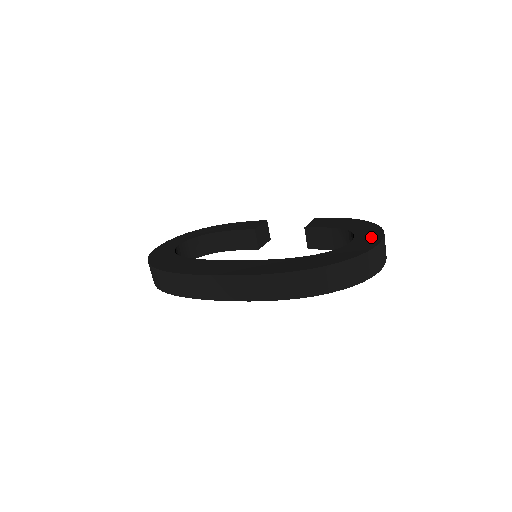
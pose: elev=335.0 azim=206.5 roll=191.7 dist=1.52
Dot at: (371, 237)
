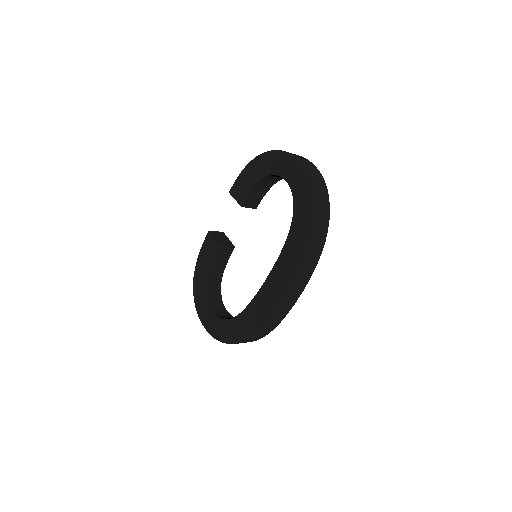
Dot at: (289, 165)
